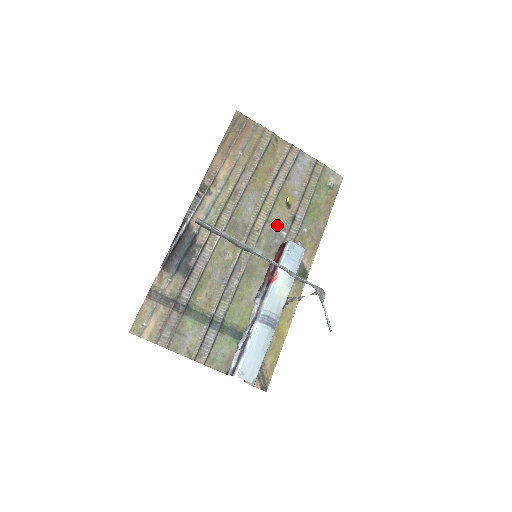
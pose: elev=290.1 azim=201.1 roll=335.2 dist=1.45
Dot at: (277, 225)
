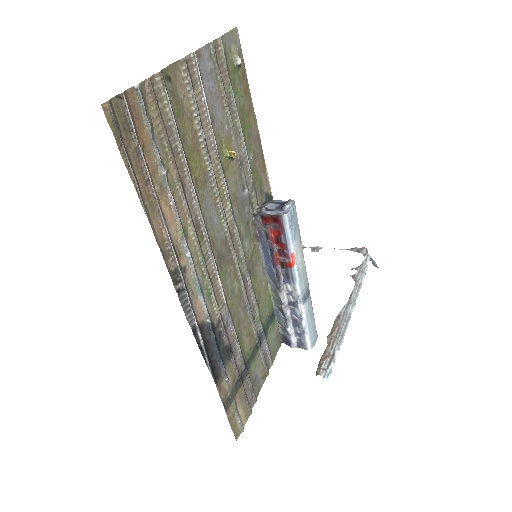
Dot at: (238, 194)
